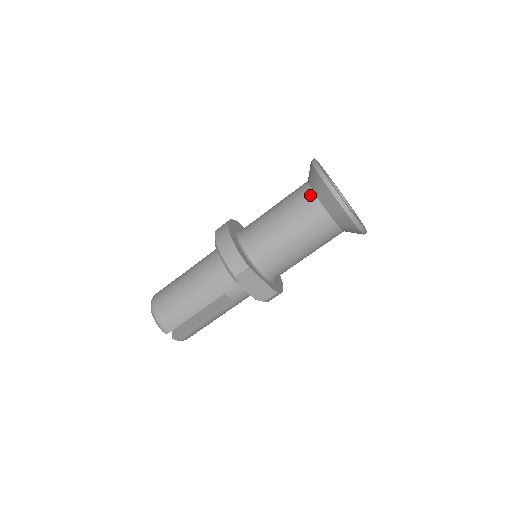
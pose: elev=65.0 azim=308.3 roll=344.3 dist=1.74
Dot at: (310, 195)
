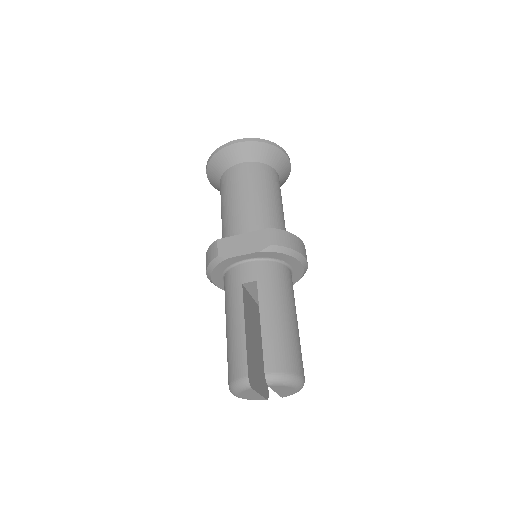
Dot at: (220, 186)
